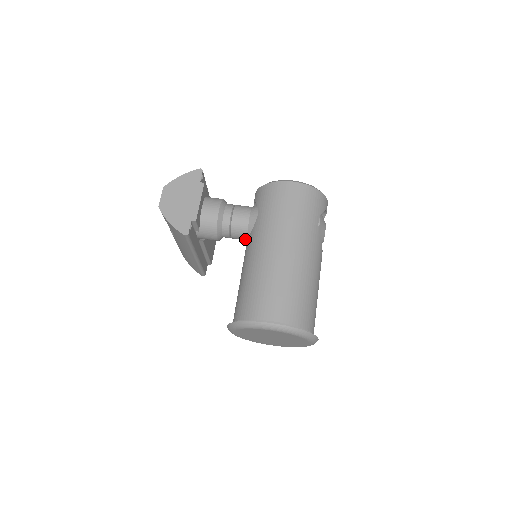
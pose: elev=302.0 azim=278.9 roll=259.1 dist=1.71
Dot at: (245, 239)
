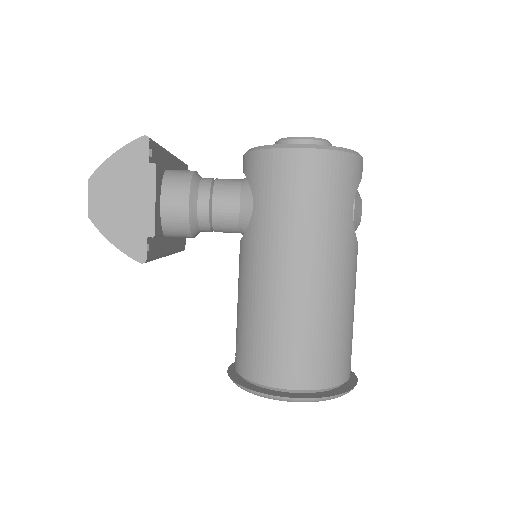
Dot at: occluded
